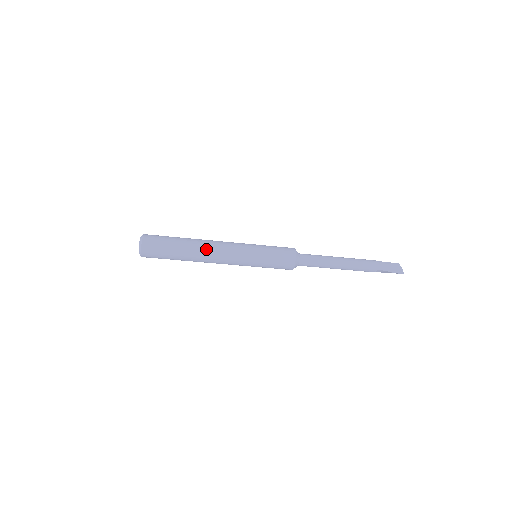
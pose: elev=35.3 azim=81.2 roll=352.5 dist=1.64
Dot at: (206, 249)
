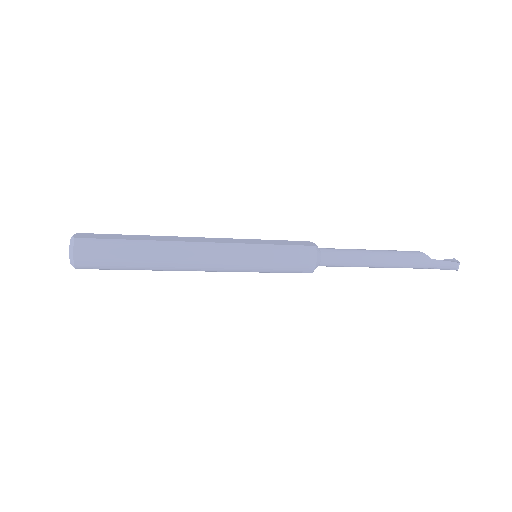
Dot at: (179, 267)
